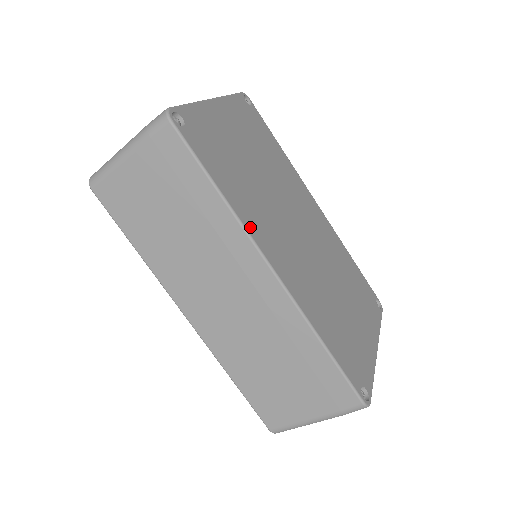
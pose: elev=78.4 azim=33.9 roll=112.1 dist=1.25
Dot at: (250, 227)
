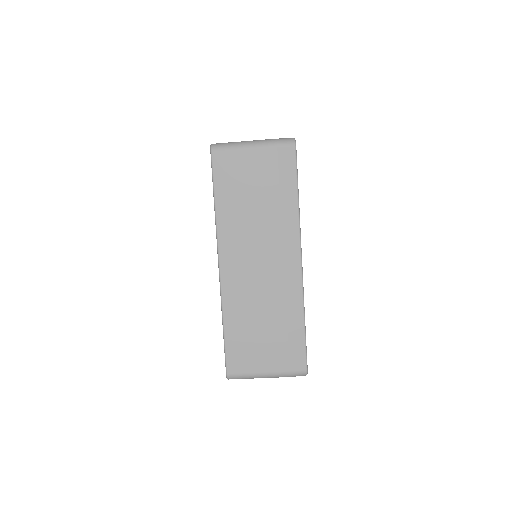
Dot at: (300, 229)
